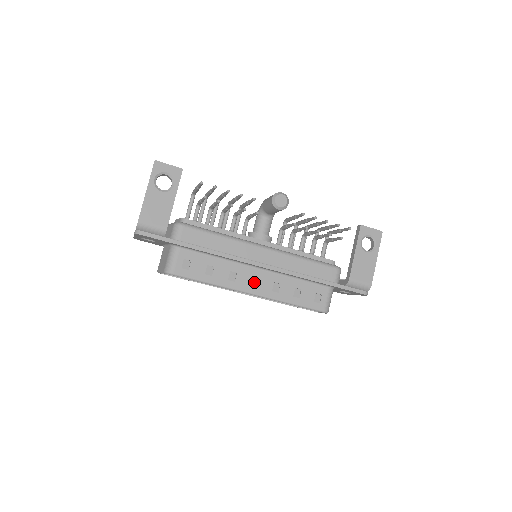
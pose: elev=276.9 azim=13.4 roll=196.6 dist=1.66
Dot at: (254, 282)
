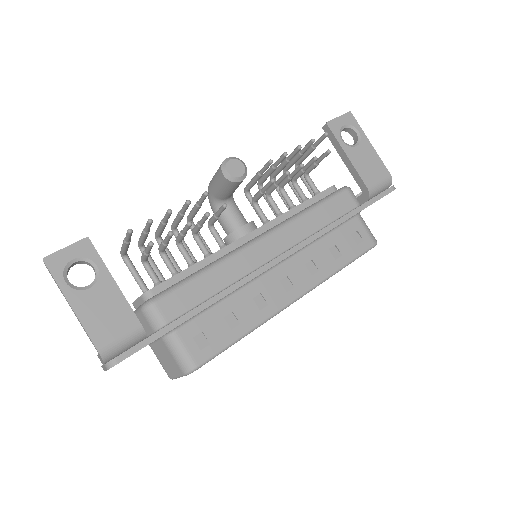
Dot at: (286, 285)
